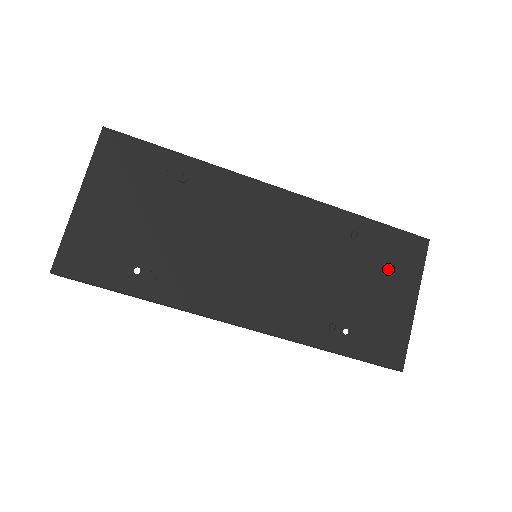
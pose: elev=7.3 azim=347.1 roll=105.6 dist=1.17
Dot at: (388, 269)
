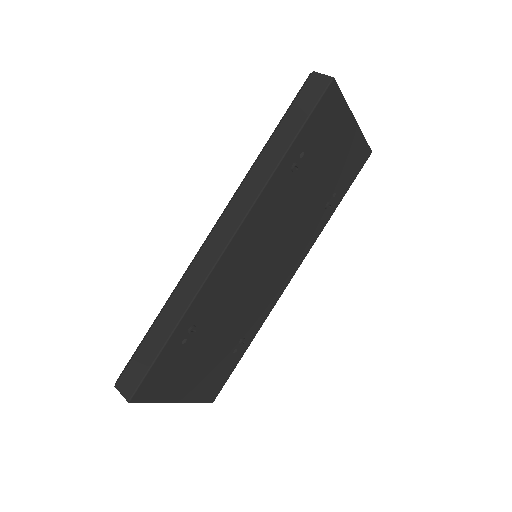
Dot at: (327, 140)
